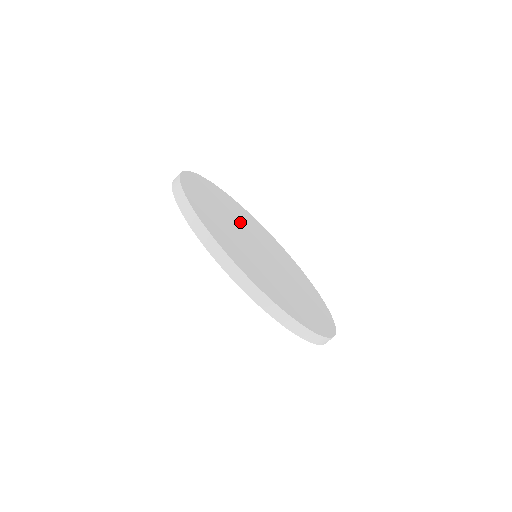
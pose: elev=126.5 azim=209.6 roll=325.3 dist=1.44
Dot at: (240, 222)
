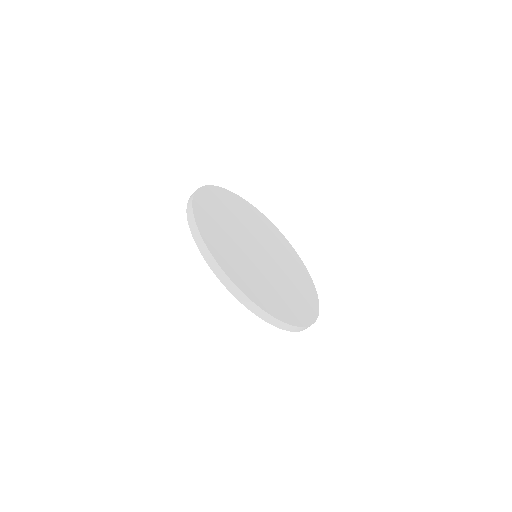
Dot at: (252, 229)
